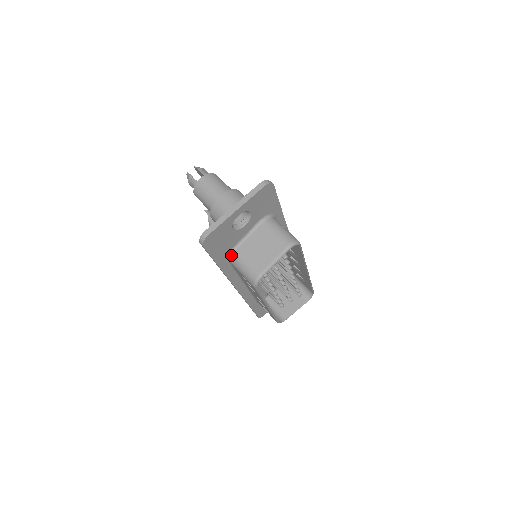
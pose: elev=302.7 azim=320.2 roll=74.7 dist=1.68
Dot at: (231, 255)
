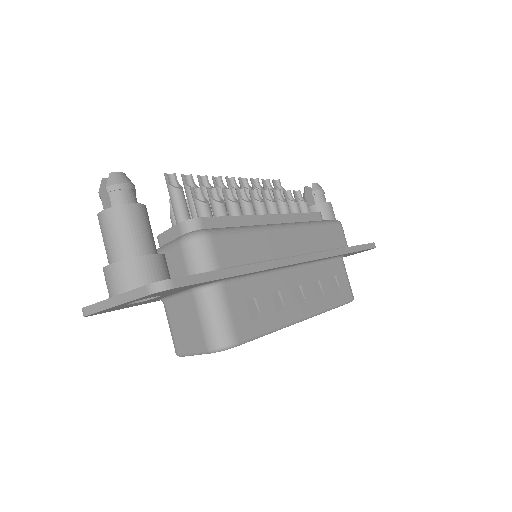
Dot at: occluded
